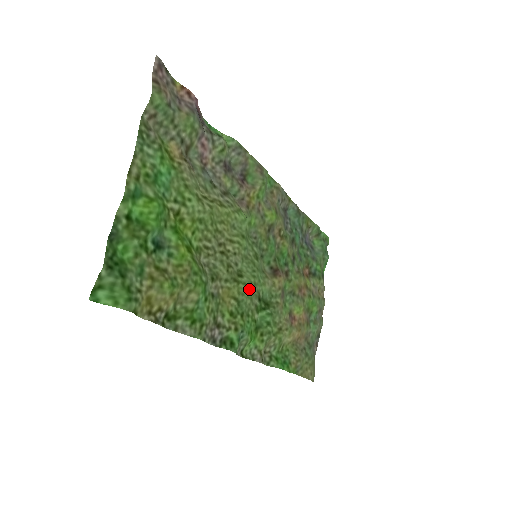
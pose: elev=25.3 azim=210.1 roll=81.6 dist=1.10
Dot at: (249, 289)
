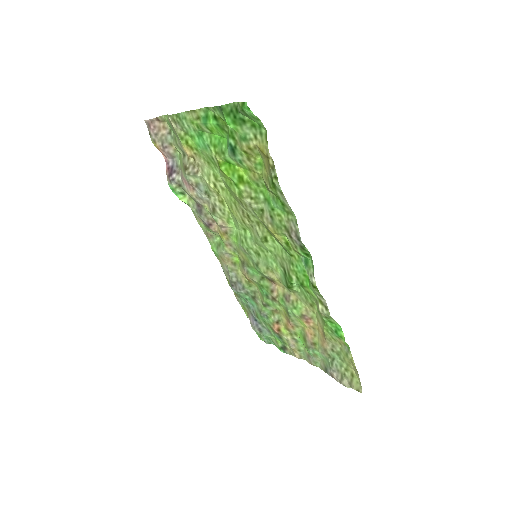
Dot at: (278, 248)
